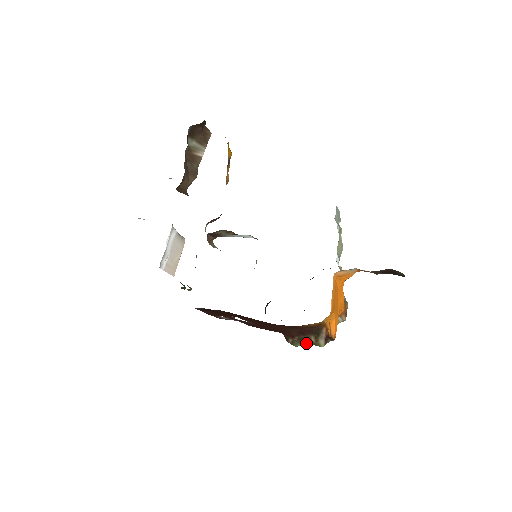
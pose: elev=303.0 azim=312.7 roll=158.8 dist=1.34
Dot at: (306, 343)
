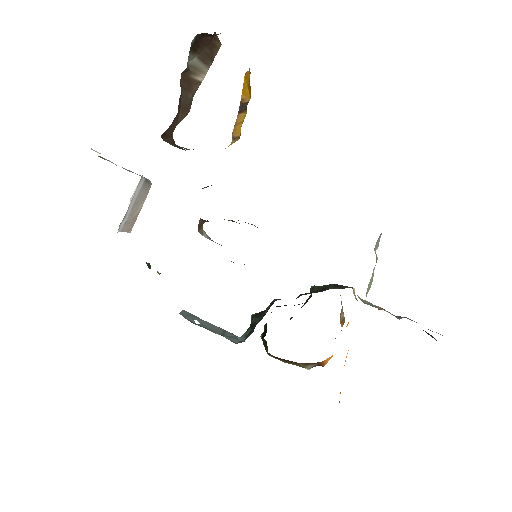
Dot at: (290, 363)
